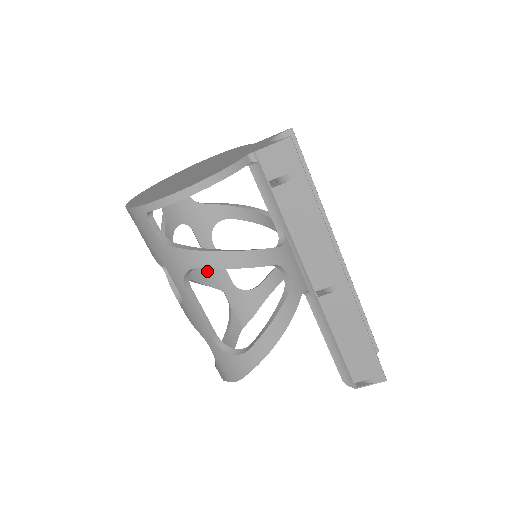
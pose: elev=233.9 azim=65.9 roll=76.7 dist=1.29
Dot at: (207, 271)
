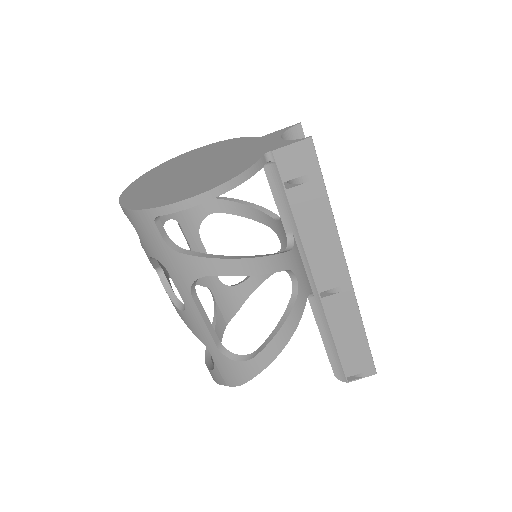
Dot at: occluded
